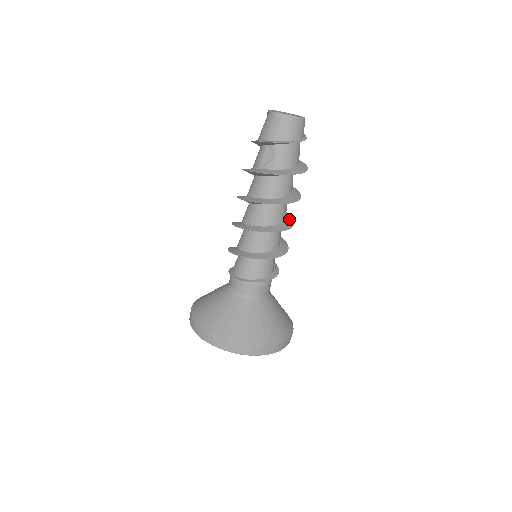
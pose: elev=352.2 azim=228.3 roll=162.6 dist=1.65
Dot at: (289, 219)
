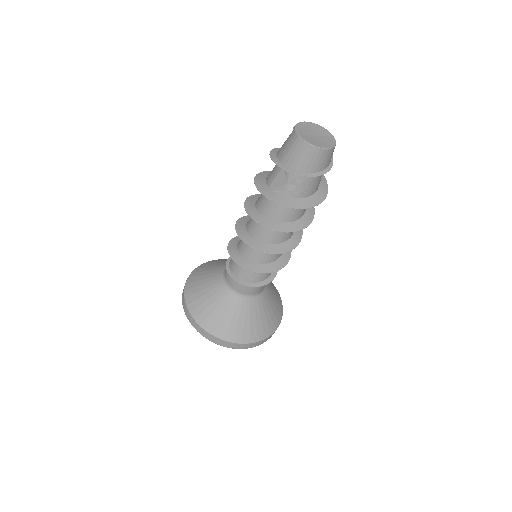
Dot at: (296, 235)
